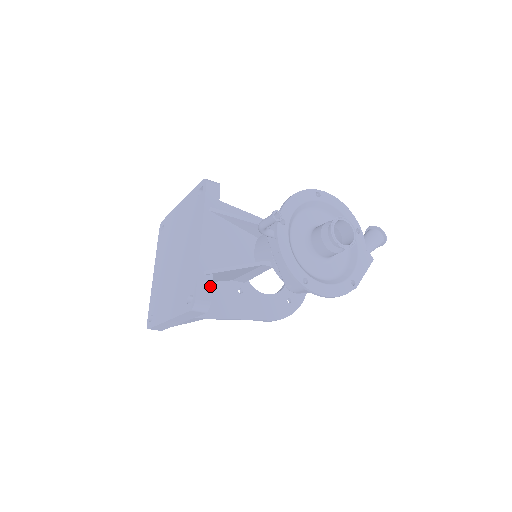
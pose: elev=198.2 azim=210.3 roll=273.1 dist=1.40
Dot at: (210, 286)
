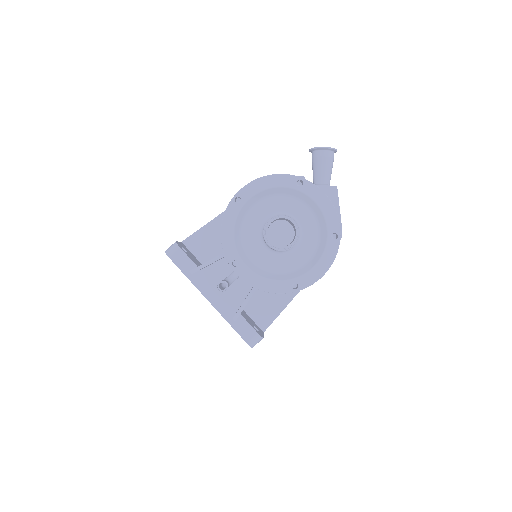
Dot at: (246, 324)
